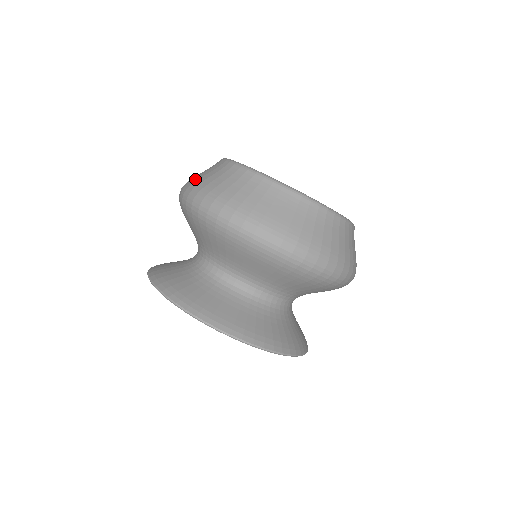
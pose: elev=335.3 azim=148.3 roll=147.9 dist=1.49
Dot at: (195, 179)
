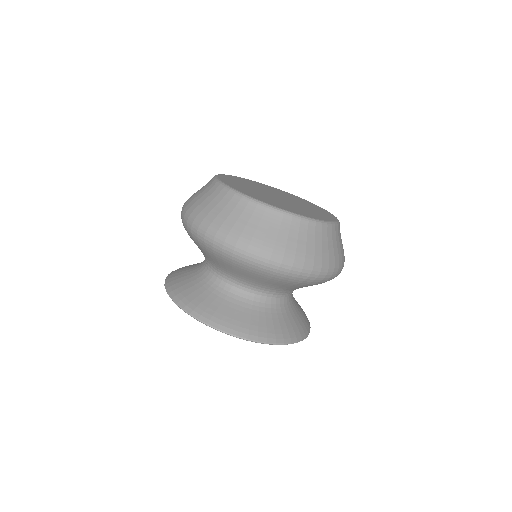
Dot at: (218, 221)
